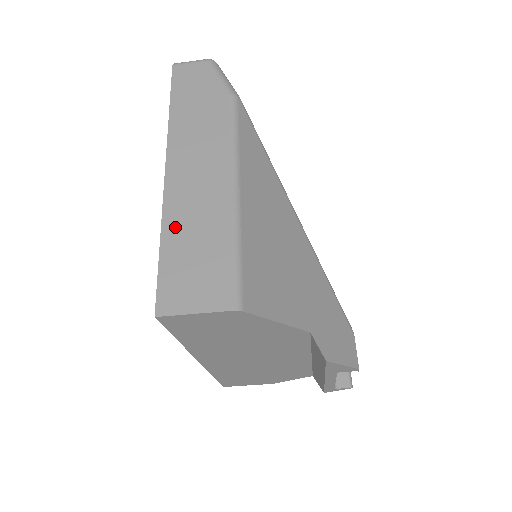
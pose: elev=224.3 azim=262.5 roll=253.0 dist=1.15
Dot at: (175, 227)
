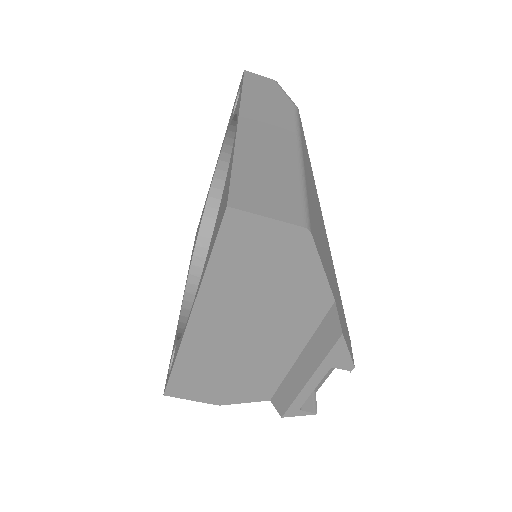
Dot at: (248, 157)
